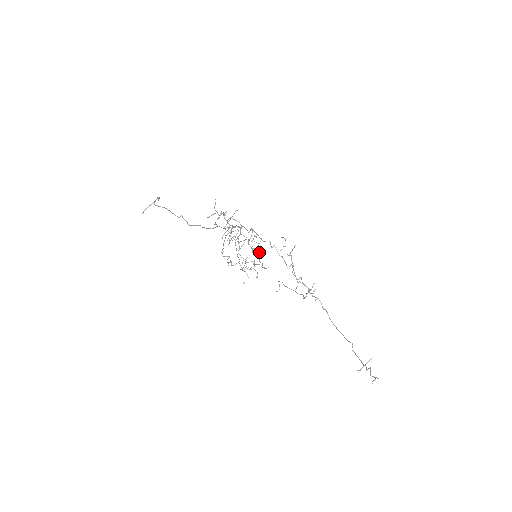
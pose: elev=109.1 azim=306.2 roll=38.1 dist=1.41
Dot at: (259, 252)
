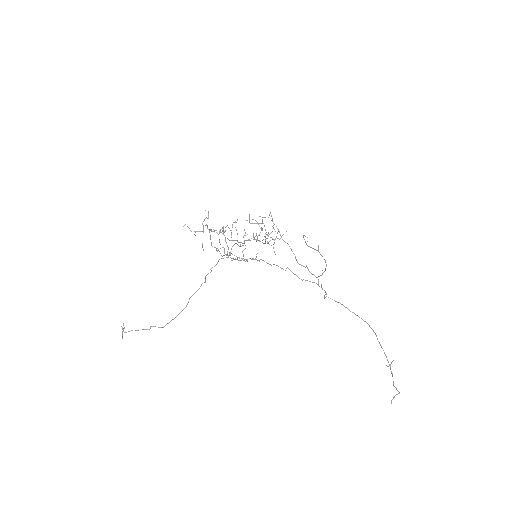
Dot at: occluded
